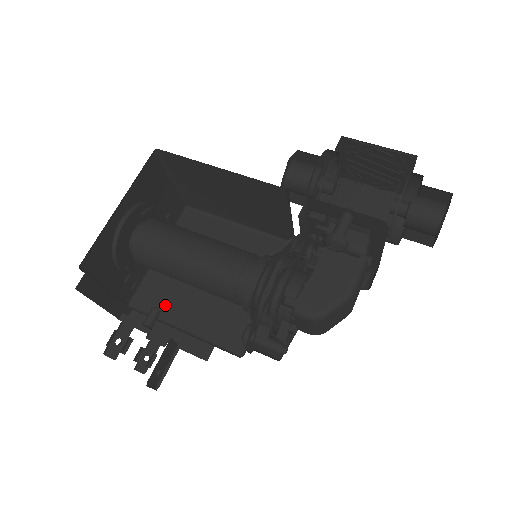
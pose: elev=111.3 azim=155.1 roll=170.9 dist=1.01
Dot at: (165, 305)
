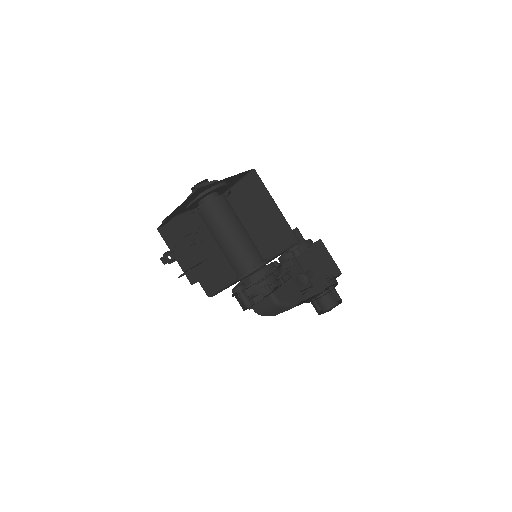
Dot at: (182, 239)
